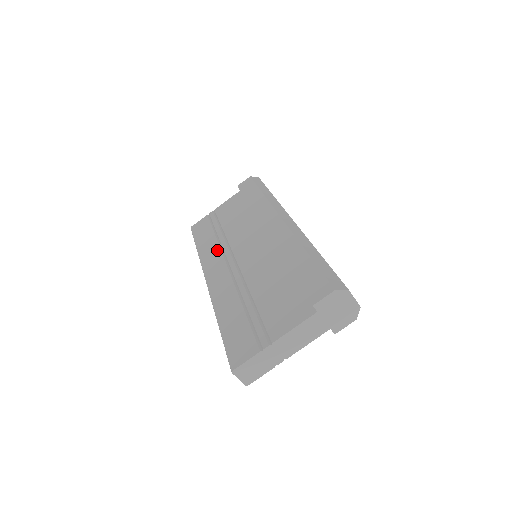
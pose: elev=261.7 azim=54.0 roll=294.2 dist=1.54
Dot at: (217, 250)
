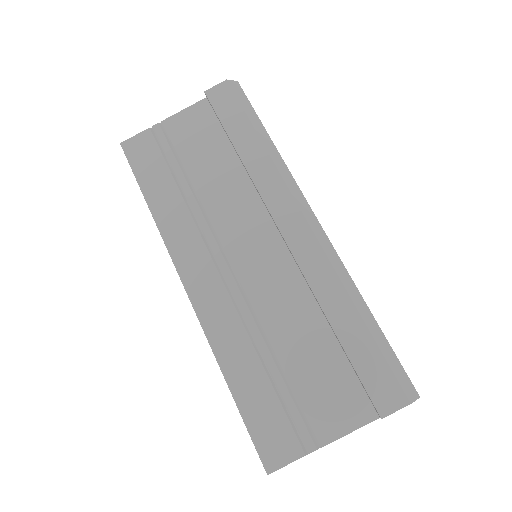
Dot at: (191, 228)
